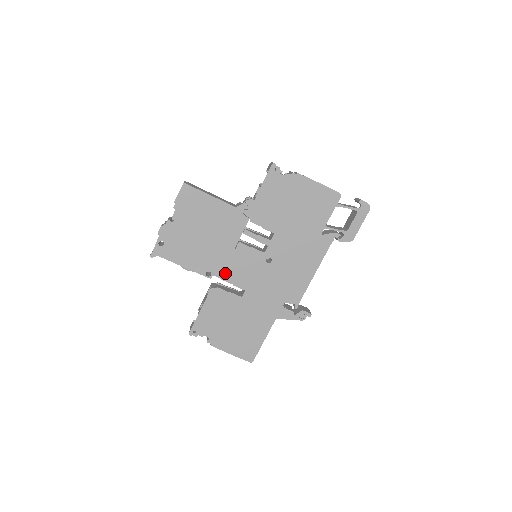
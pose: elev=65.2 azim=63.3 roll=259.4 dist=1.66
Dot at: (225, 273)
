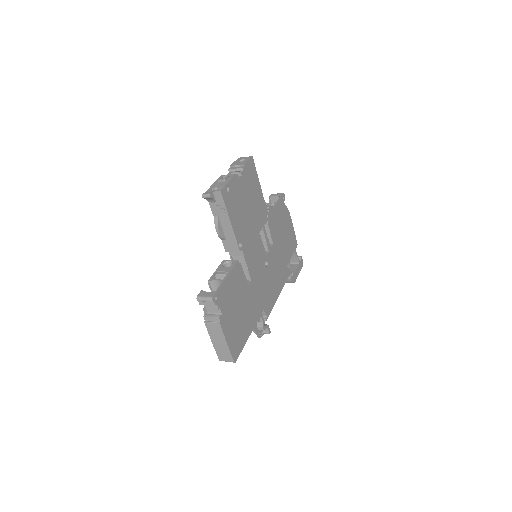
Dot at: (247, 253)
